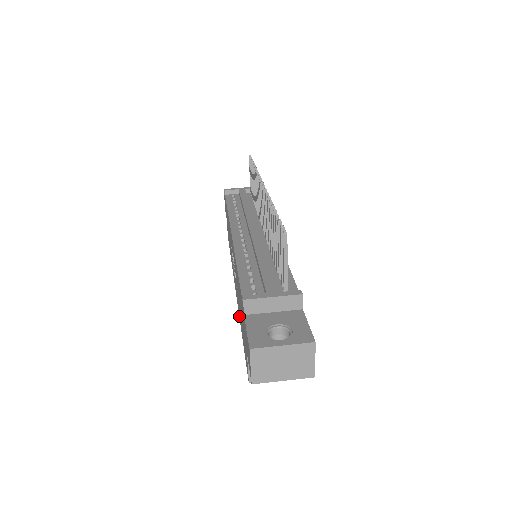
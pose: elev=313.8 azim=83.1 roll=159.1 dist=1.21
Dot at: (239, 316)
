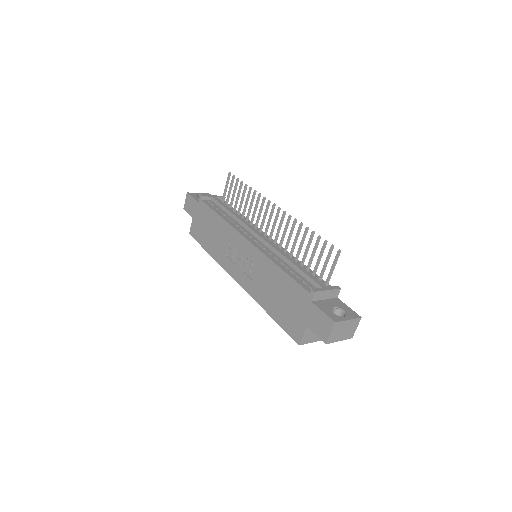
Dot at: (258, 301)
